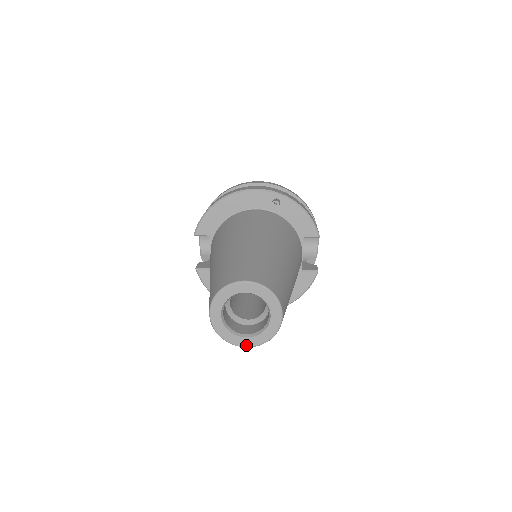
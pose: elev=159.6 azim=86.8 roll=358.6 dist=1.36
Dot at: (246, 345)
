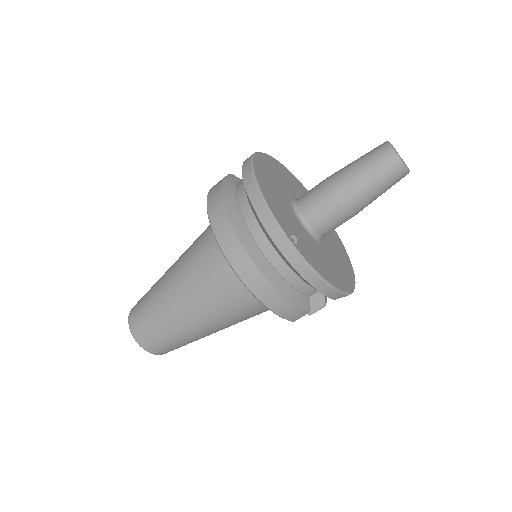
Dot at: occluded
